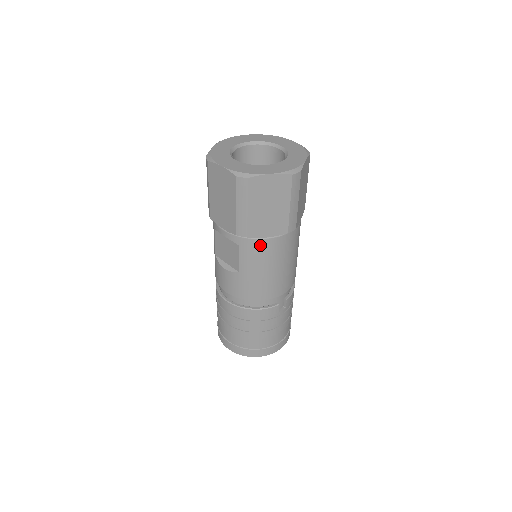
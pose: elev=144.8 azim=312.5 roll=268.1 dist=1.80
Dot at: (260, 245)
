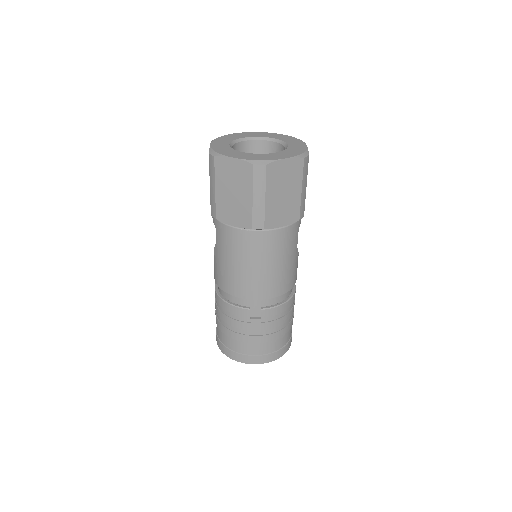
Dot at: (228, 232)
